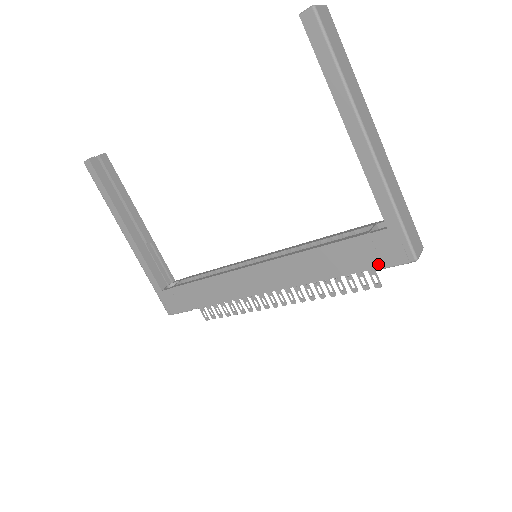
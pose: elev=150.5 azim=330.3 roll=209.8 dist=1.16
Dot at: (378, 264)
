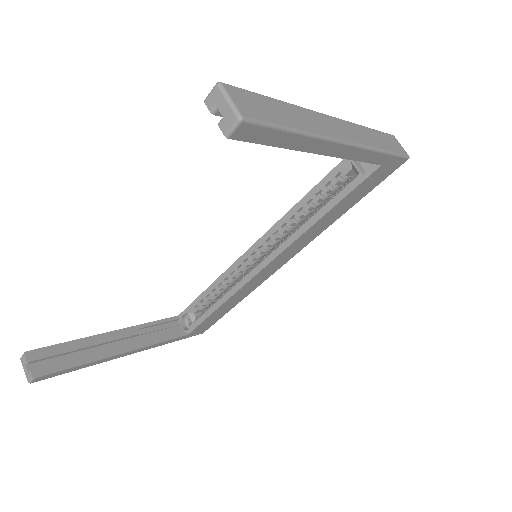
Dot at: (378, 183)
